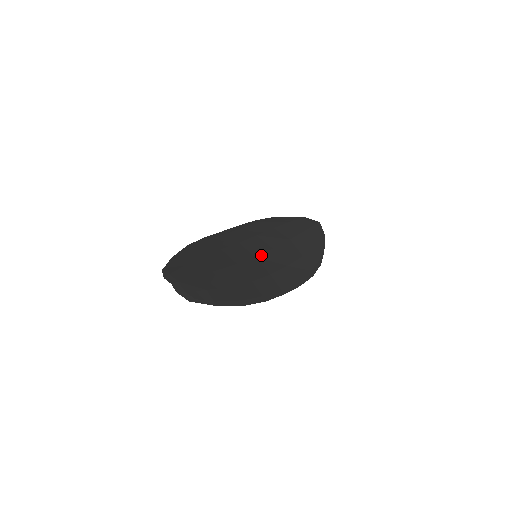
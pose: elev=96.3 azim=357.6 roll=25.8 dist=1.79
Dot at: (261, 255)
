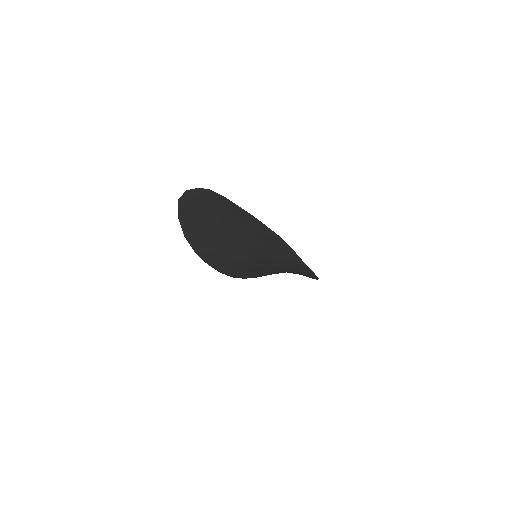
Dot at: occluded
